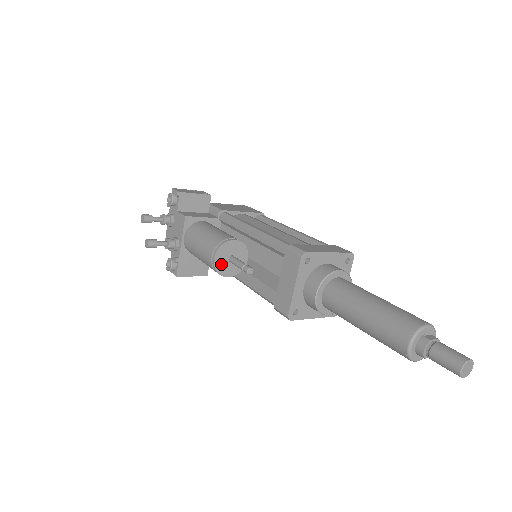
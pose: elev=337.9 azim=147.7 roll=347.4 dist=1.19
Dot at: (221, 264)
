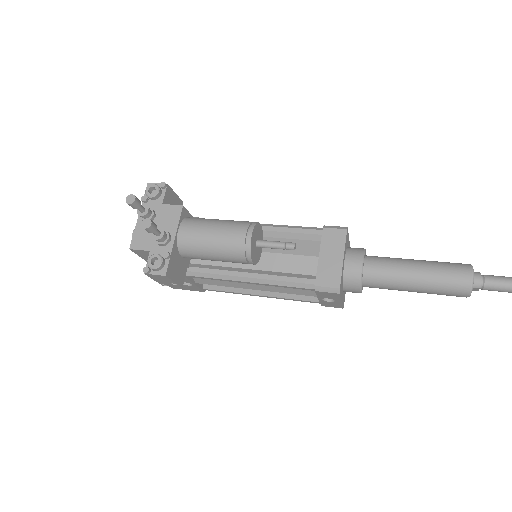
Dot at: (253, 245)
